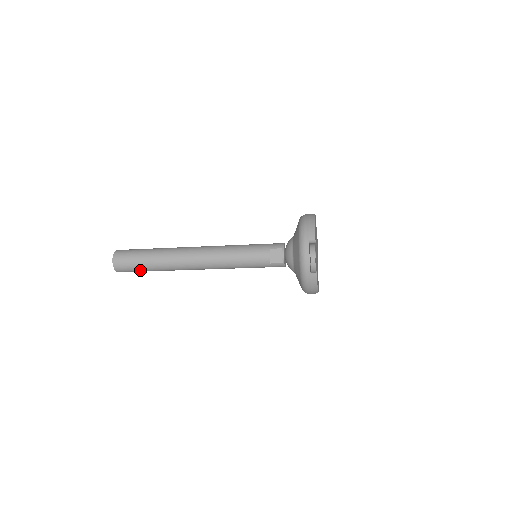
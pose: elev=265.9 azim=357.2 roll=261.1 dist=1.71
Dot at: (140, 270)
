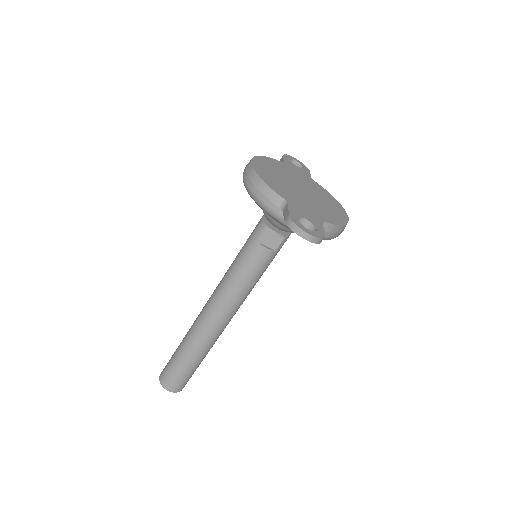
Dot at: (194, 371)
